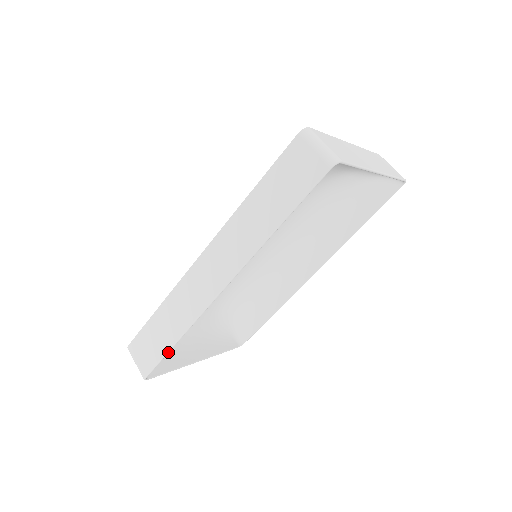
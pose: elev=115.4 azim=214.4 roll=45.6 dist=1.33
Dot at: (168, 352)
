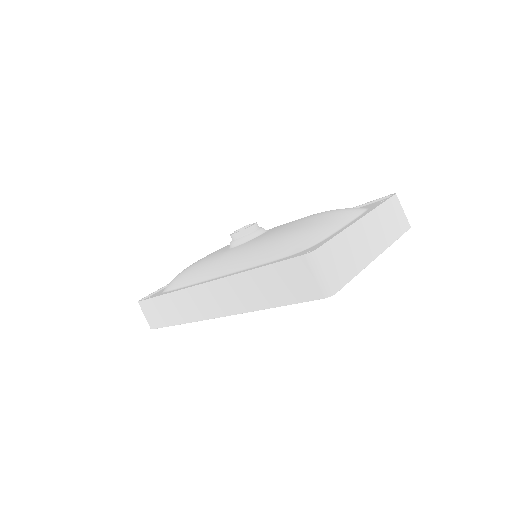
Dot at: occluded
